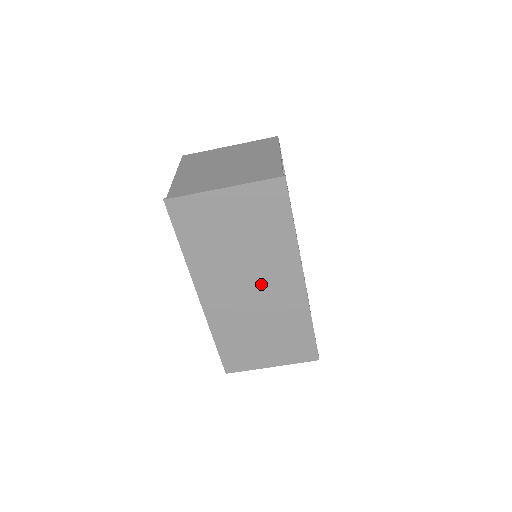
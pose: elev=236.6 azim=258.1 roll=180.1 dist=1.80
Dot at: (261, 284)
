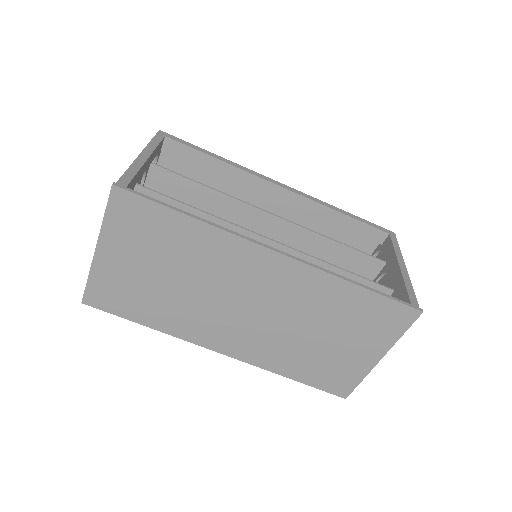
Dot at: (246, 294)
